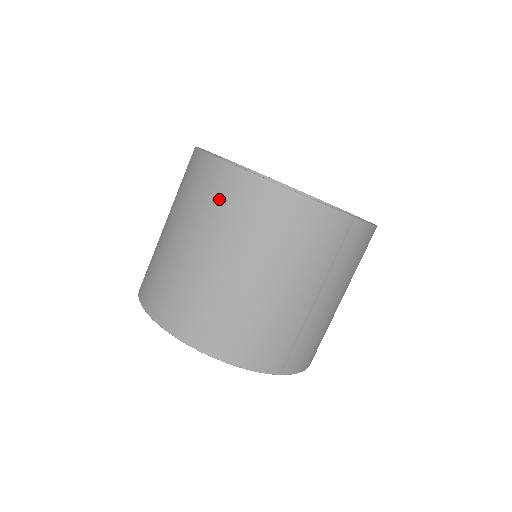
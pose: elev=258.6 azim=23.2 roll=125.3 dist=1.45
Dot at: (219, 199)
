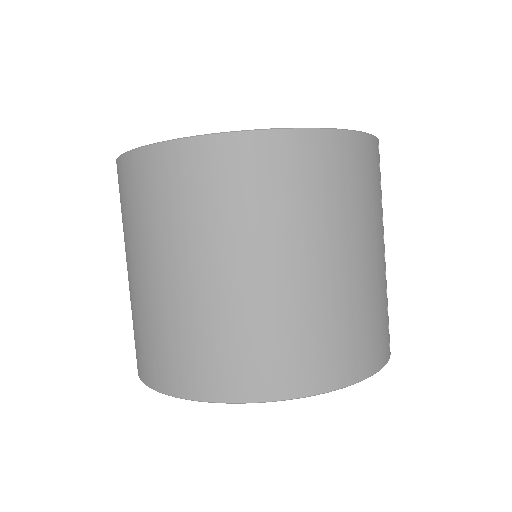
Dot at: (249, 186)
